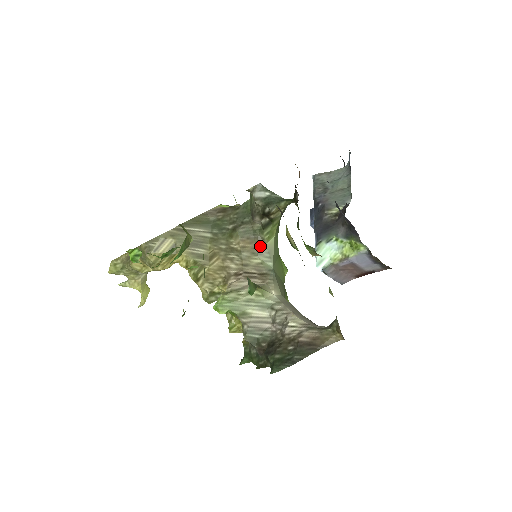
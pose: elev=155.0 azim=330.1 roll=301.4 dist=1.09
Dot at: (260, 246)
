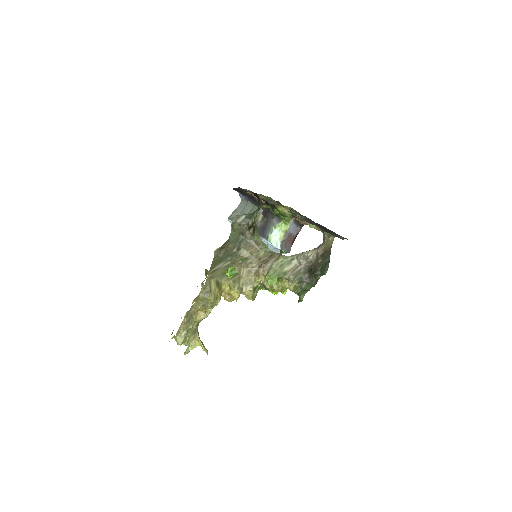
Dot at: (258, 245)
